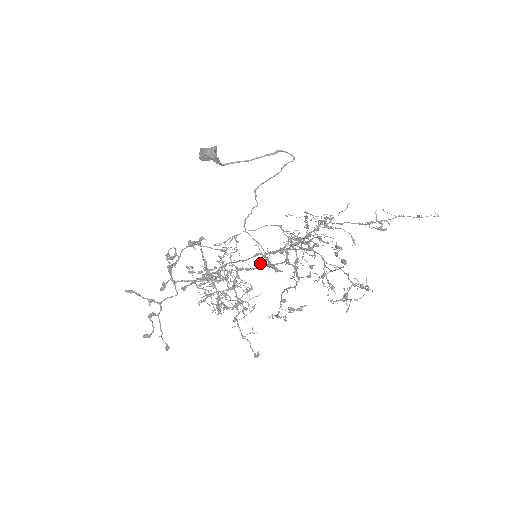
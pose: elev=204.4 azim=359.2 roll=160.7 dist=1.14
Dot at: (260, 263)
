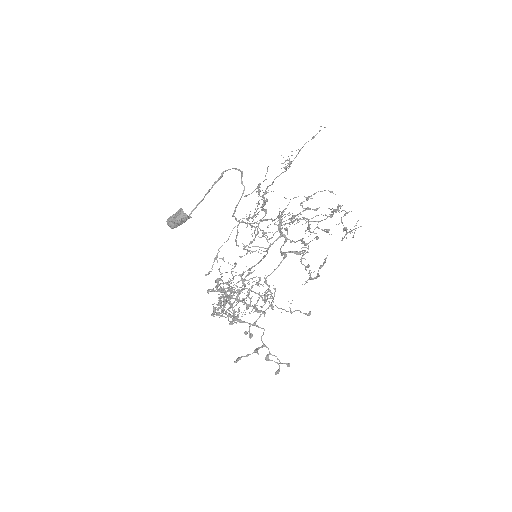
Dot at: (240, 257)
